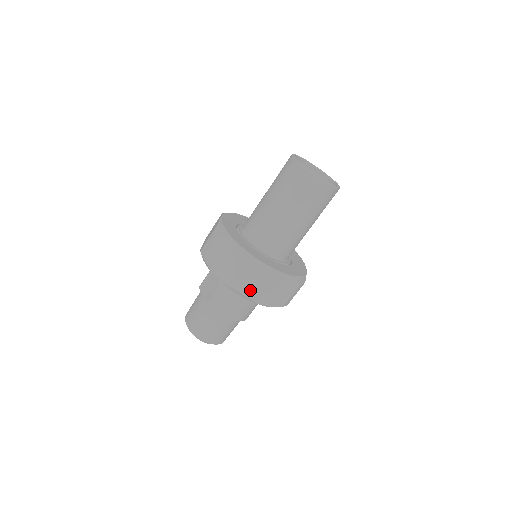
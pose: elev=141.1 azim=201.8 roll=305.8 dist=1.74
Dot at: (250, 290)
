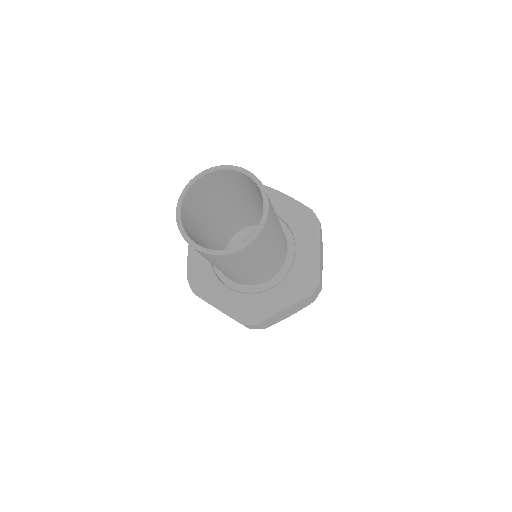
Dot at: (261, 328)
